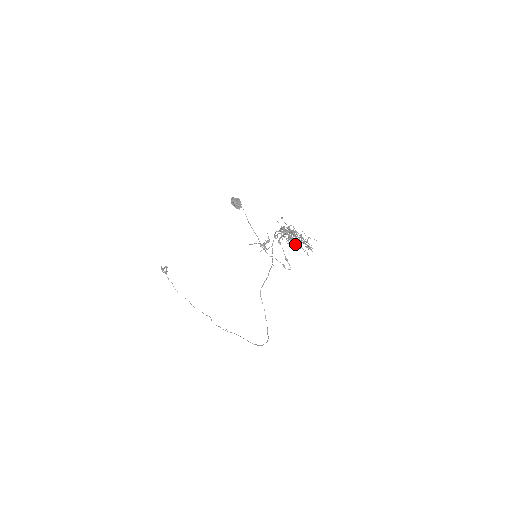
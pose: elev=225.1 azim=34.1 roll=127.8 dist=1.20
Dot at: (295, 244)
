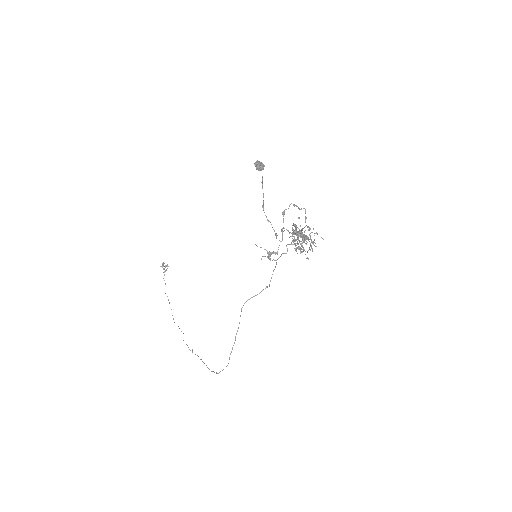
Dot at: (300, 247)
